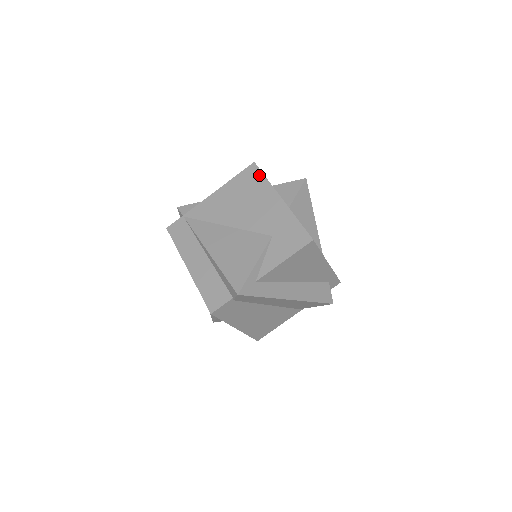
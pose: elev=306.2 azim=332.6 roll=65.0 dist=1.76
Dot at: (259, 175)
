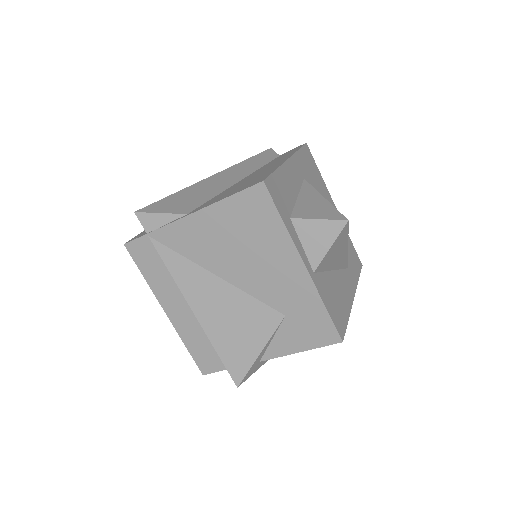
Dot at: (271, 211)
